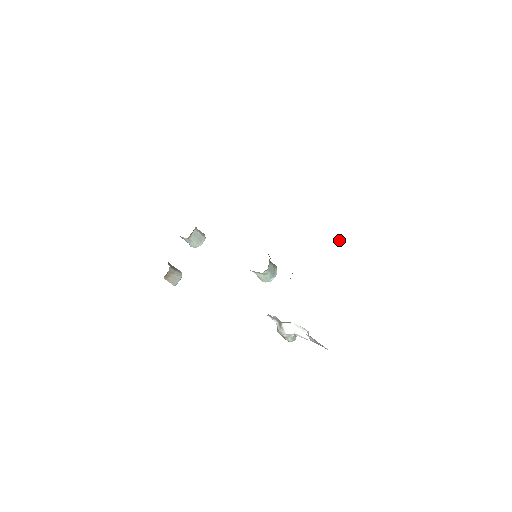
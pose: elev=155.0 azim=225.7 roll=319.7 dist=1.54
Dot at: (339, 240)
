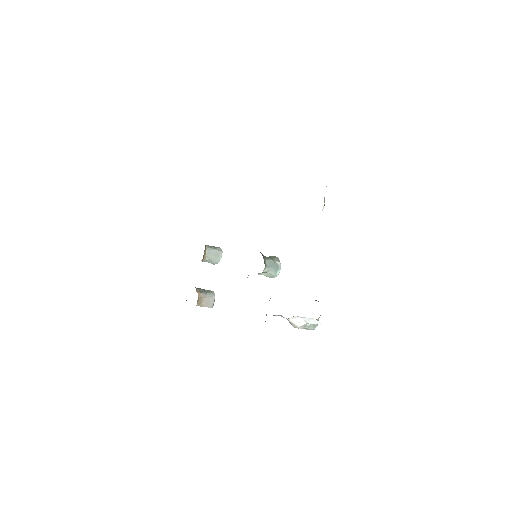
Dot at: (323, 206)
